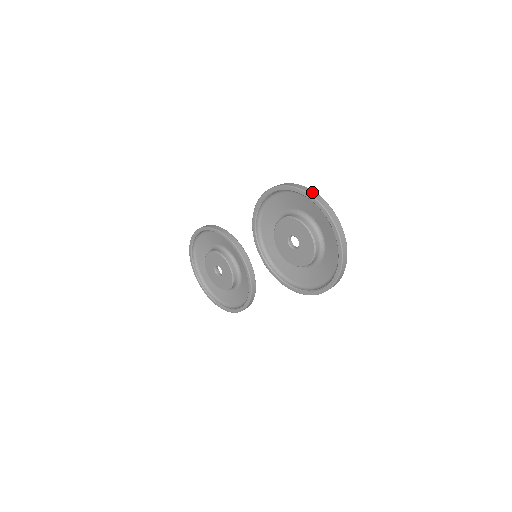
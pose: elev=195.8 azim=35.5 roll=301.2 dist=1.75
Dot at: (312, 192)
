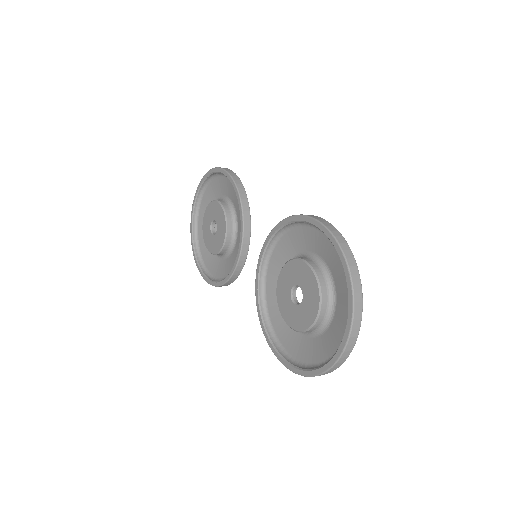
Dot at: (356, 275)
